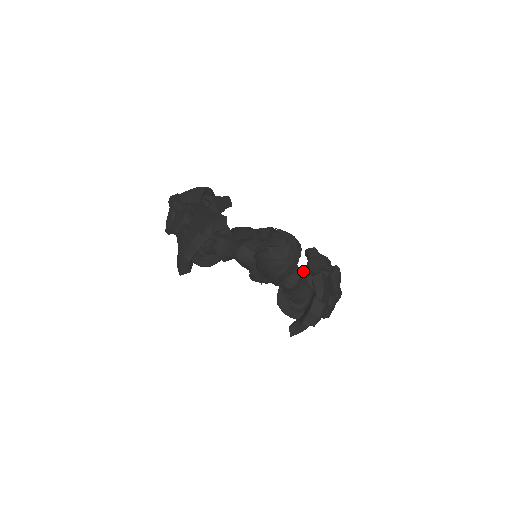
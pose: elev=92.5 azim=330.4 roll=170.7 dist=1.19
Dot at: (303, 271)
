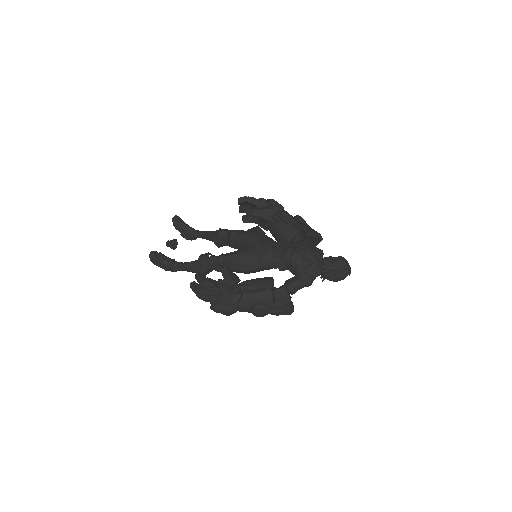
Dot at: (292, 236)
